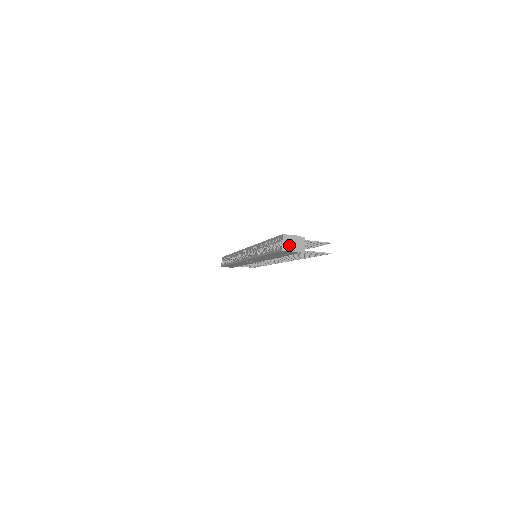
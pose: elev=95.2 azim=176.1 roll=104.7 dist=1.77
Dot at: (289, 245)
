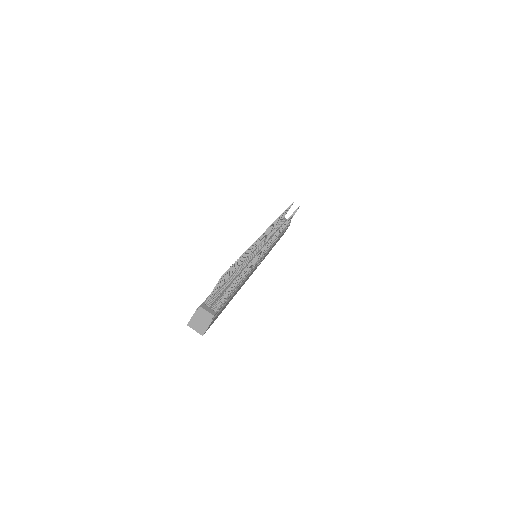
Dot at: (200, 326)
